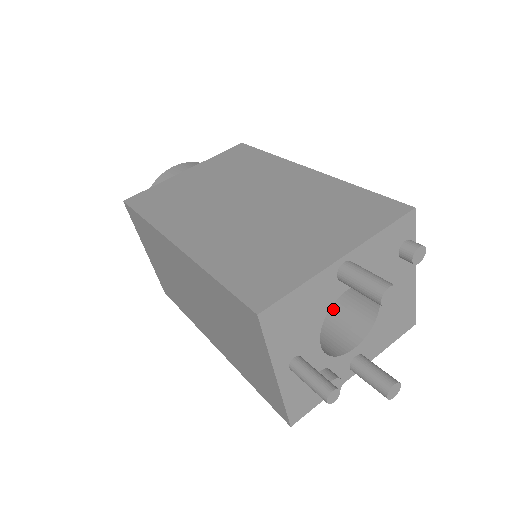
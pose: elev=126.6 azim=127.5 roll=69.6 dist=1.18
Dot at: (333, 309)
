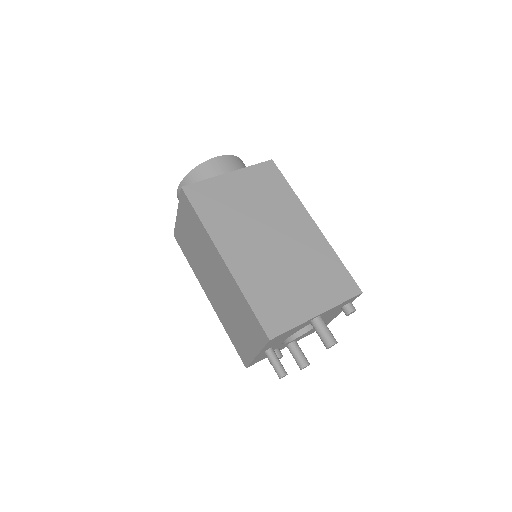
Dot at: occluded
